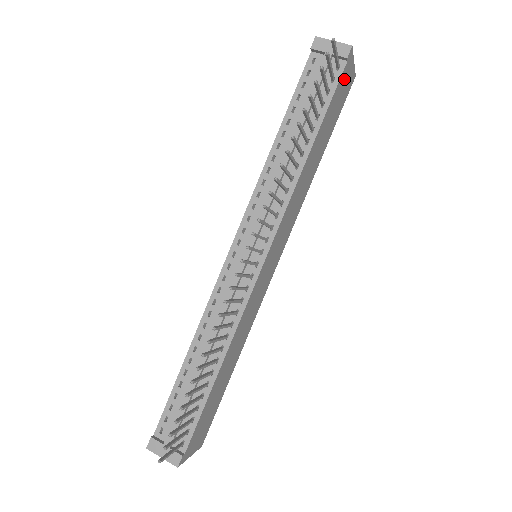
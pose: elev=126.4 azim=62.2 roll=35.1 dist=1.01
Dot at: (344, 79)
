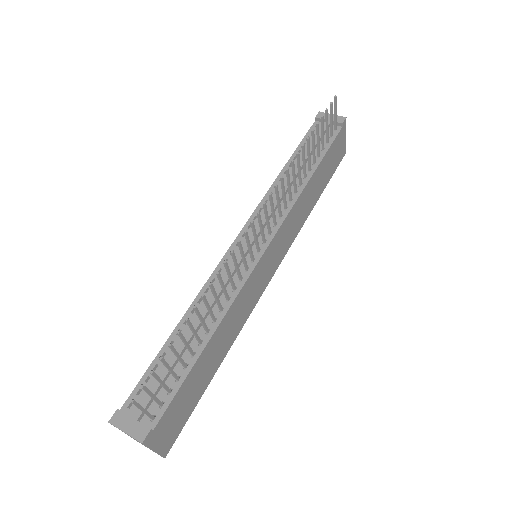
Dot at: (339, 142)
